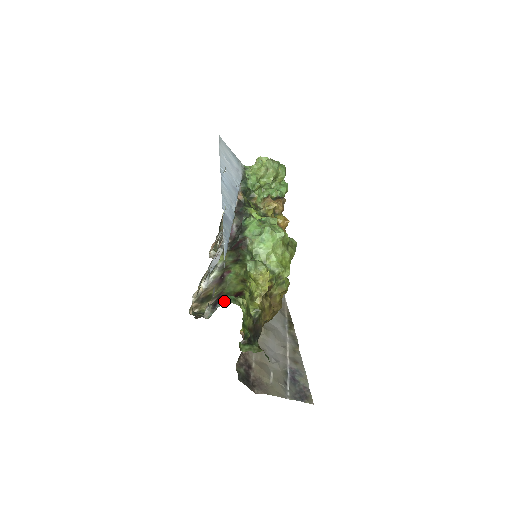
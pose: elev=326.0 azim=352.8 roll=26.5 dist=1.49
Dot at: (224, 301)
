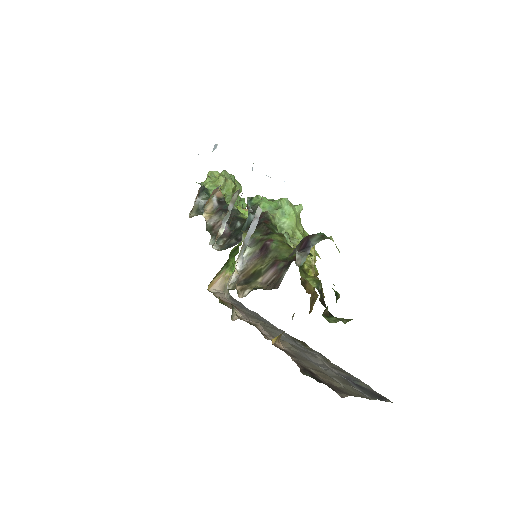
Dot at: (317, 238)
